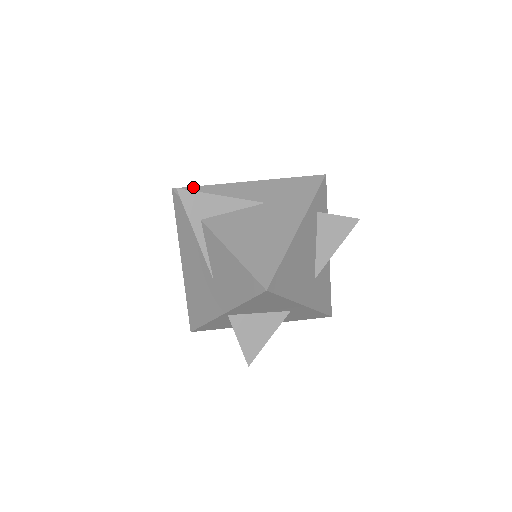
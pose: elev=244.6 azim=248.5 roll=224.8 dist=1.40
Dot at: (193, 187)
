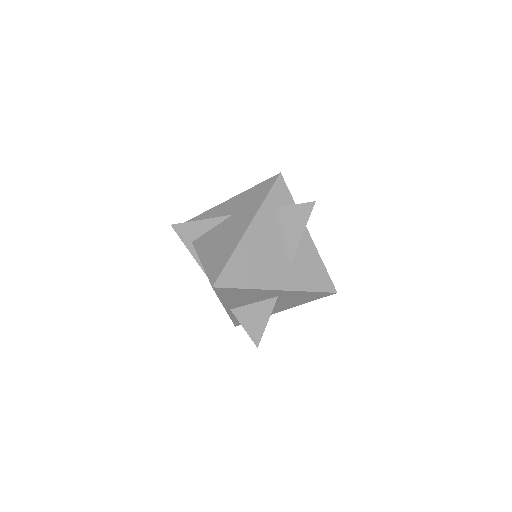
Dot at: (195, 217)
